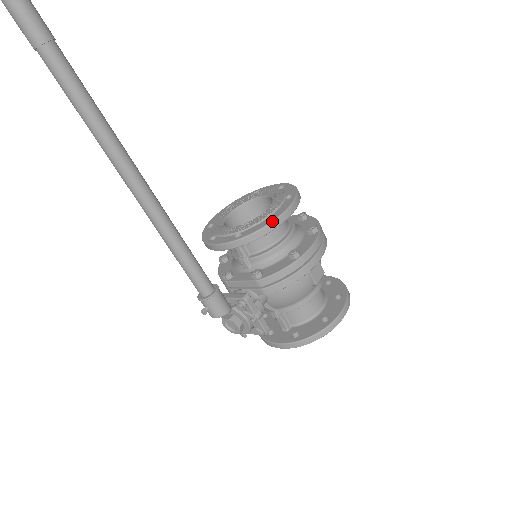
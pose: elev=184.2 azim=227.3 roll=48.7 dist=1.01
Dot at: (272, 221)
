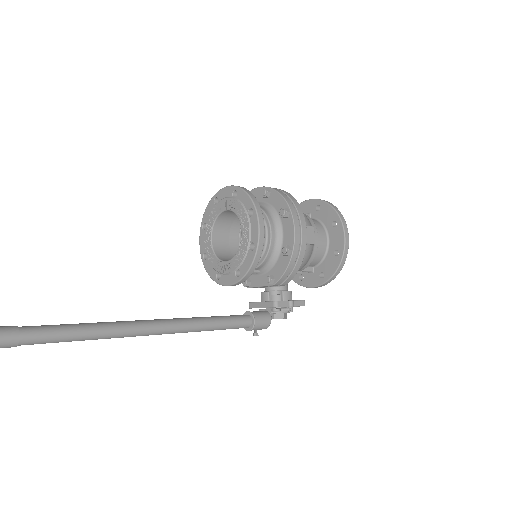
Dot at: (255, 253)
